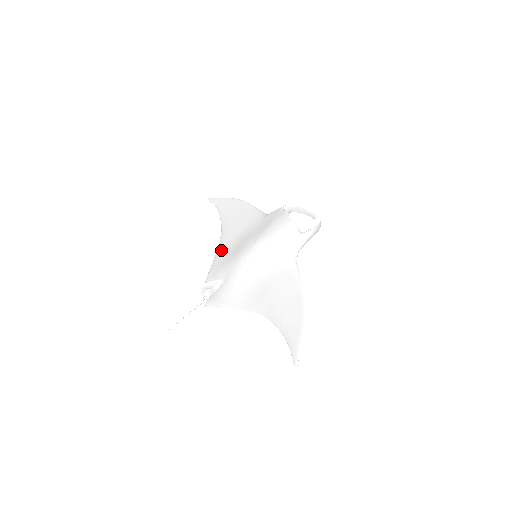
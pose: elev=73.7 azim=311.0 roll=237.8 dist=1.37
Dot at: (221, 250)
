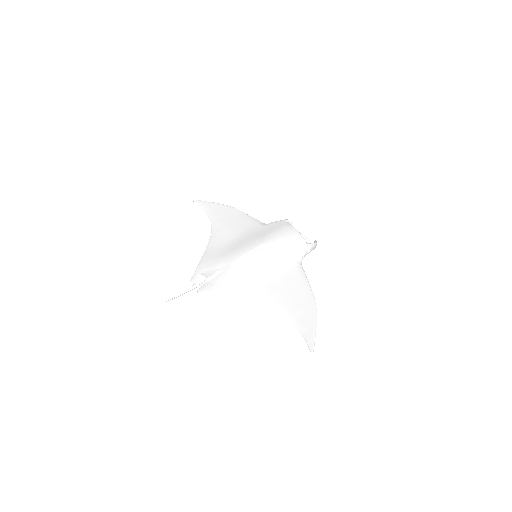
Dot at: (214, 245)
